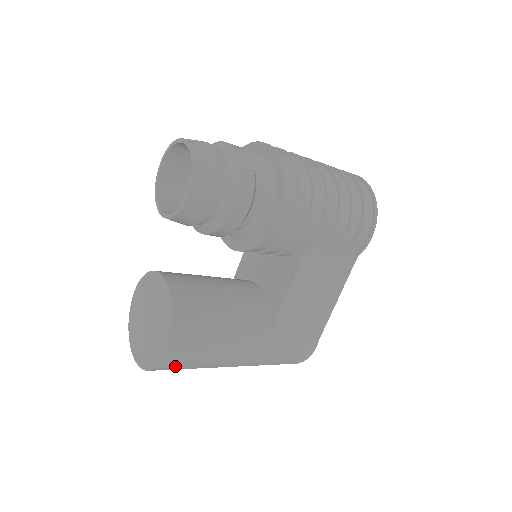
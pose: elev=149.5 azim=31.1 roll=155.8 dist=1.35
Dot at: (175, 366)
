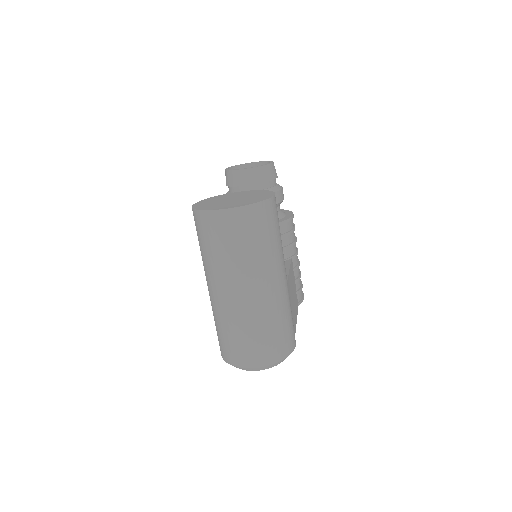
Dot at: (268, 218)
